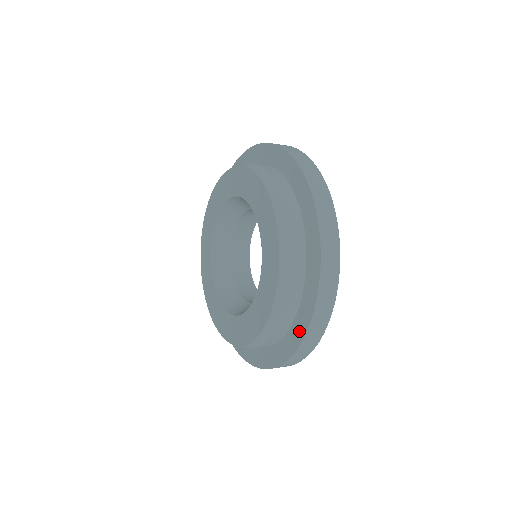
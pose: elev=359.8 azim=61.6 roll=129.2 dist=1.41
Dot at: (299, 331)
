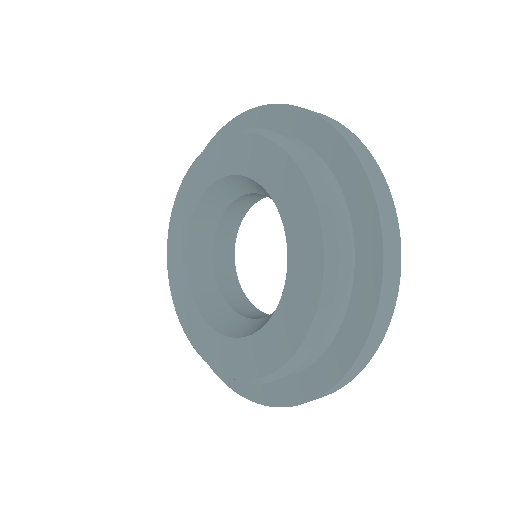
Dot at: (371, 260)
